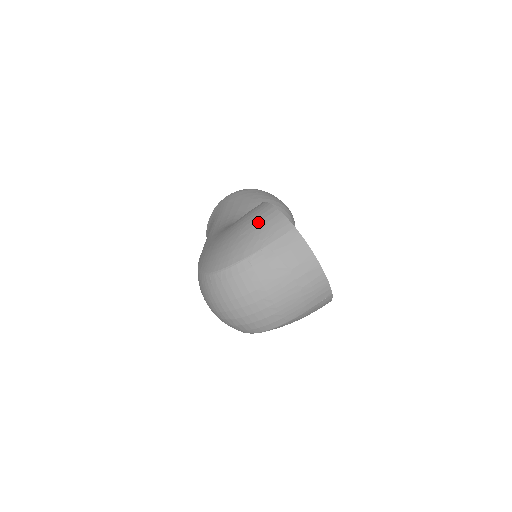
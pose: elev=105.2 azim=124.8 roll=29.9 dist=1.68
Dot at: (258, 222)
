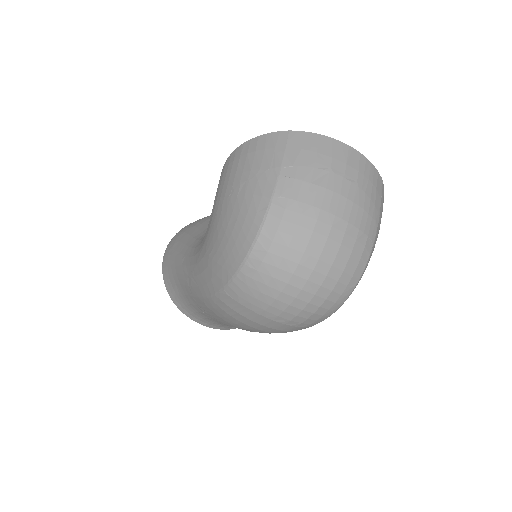
Dot at: (244, 165)
